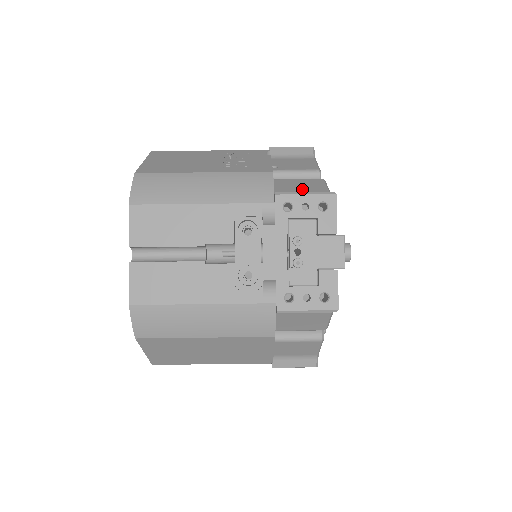
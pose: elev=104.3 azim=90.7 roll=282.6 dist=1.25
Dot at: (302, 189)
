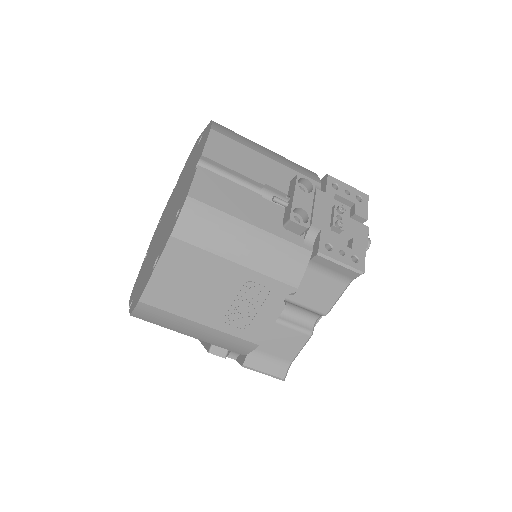
Dot at: (277, 349)
